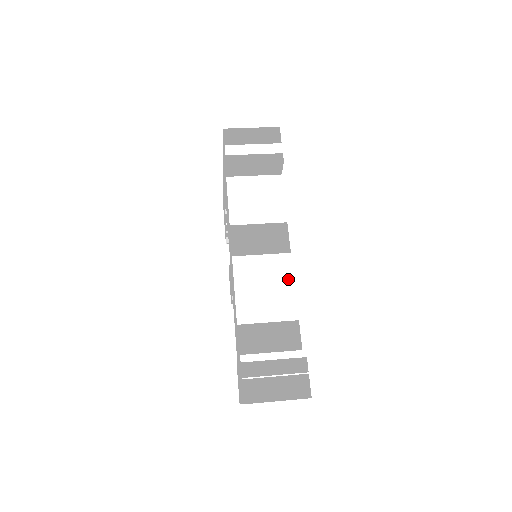
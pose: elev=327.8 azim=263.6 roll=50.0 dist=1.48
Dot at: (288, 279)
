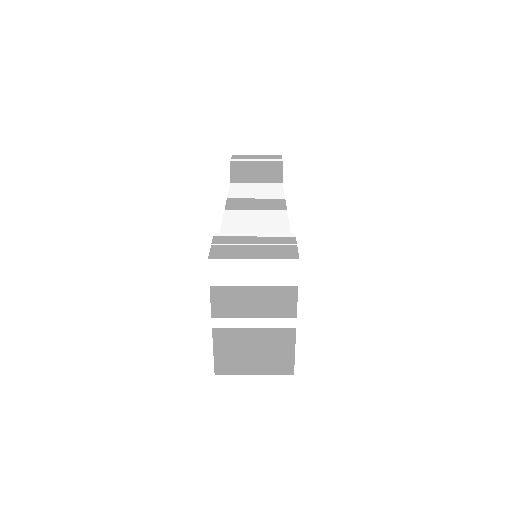
Dot at: (282, 220)
